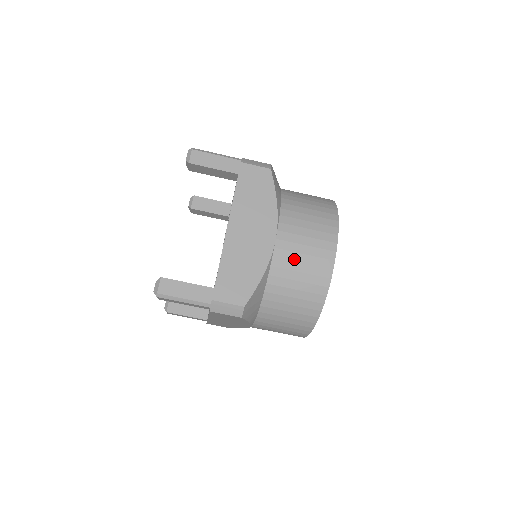
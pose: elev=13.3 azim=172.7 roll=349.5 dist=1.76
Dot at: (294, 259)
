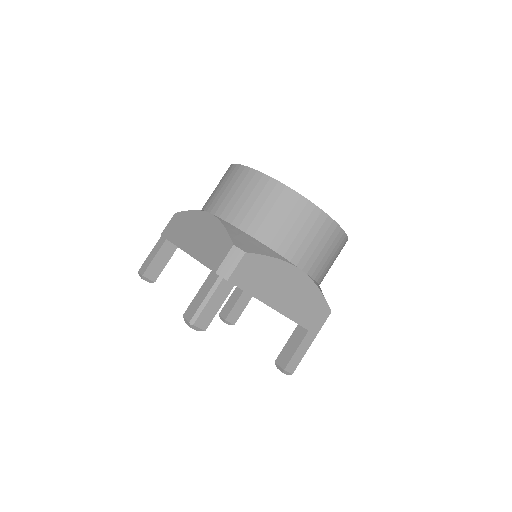
Dot at: (229, 200)
